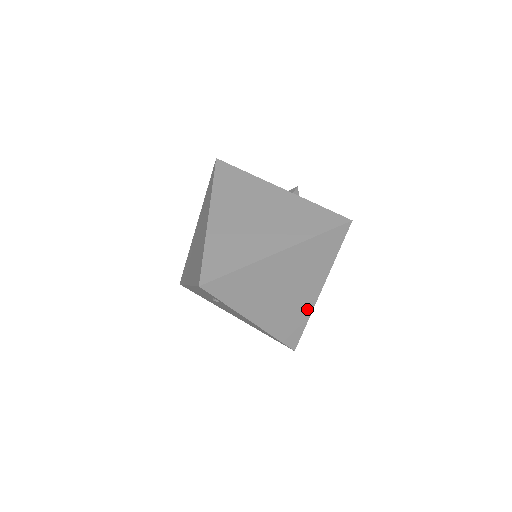
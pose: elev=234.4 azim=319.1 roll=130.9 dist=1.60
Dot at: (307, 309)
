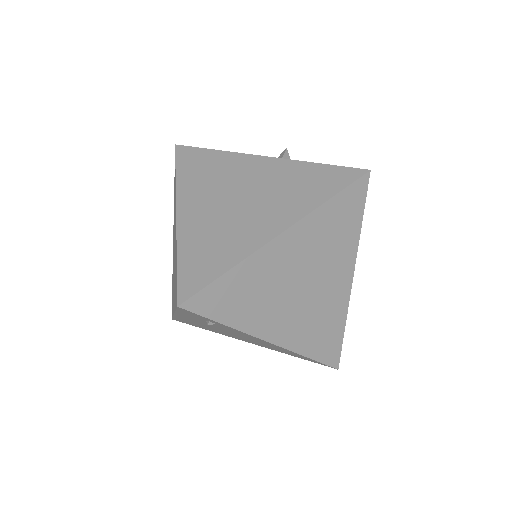
Dot at: (340, 308)
